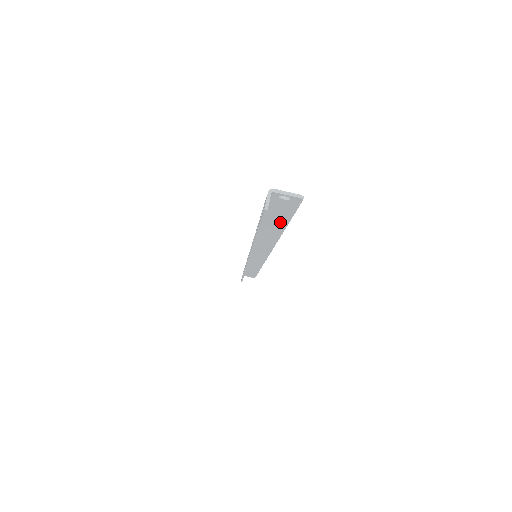
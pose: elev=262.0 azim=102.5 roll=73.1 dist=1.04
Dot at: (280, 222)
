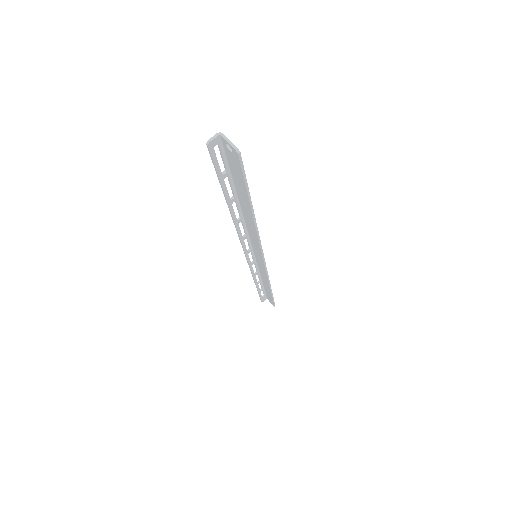
Dot at: (244, 193)
